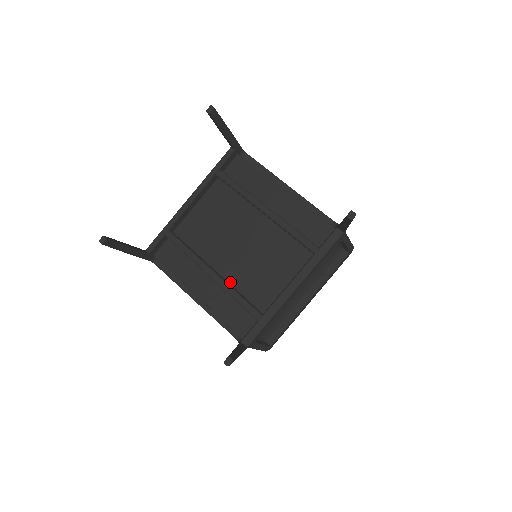
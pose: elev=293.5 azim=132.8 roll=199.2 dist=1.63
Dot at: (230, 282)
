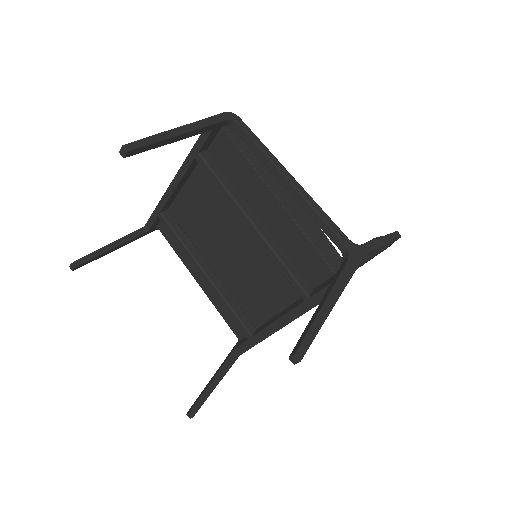
Dot at: (225, 284)
